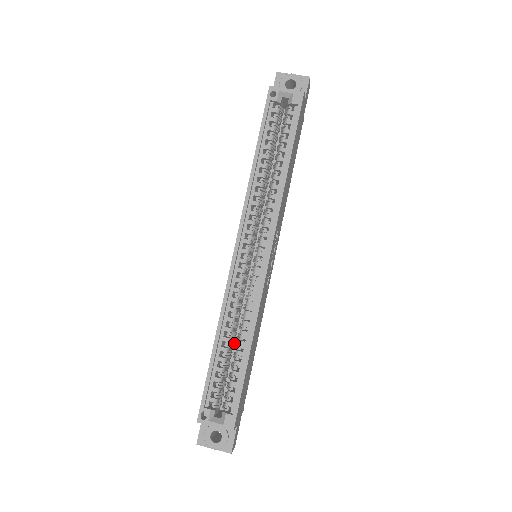
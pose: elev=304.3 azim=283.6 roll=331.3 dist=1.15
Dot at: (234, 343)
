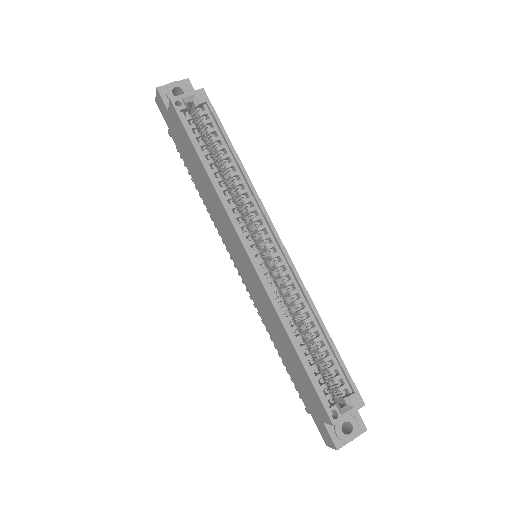
Dot at: occluded
